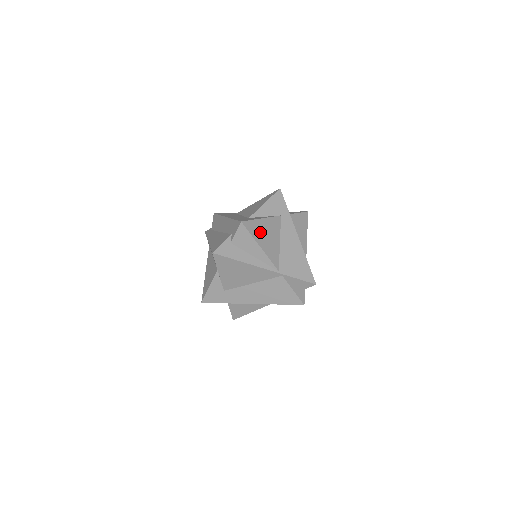
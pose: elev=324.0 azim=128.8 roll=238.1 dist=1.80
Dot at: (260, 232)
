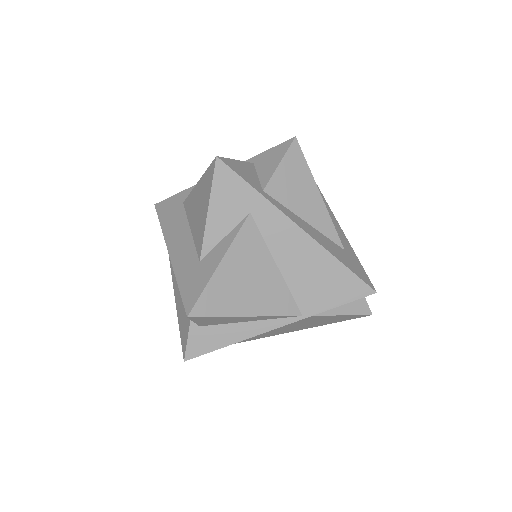
Dot at: (232, 292)
